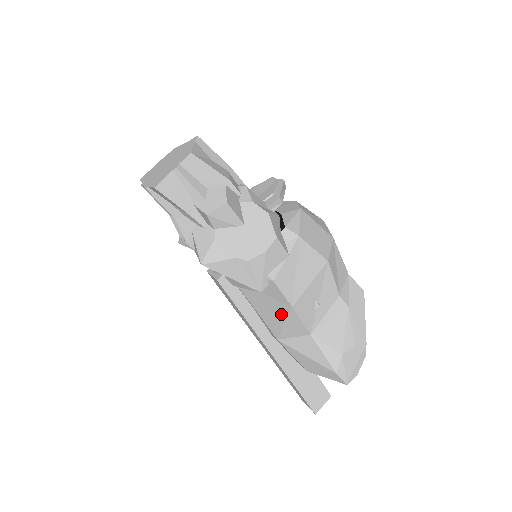
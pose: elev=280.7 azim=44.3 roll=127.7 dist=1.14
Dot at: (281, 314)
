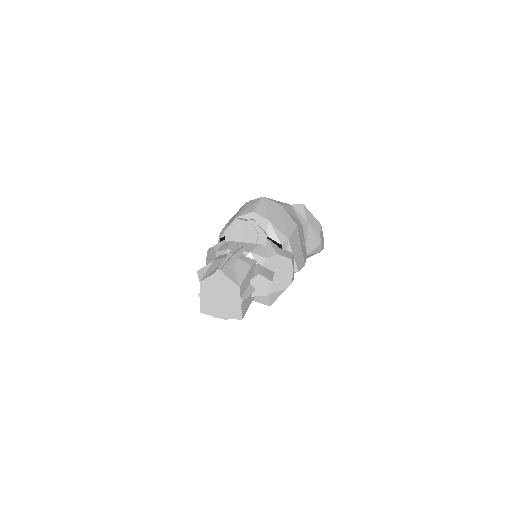
Dot at: occluded
